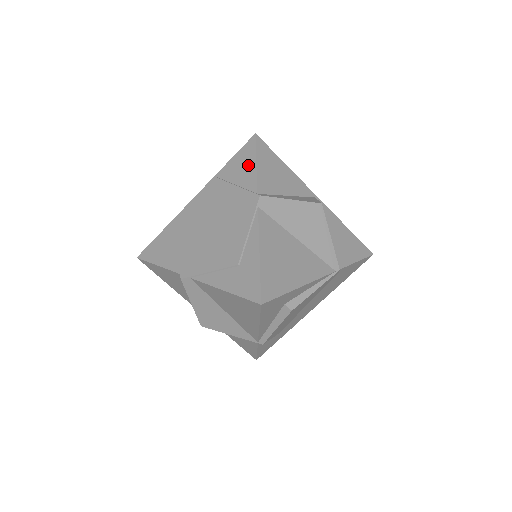
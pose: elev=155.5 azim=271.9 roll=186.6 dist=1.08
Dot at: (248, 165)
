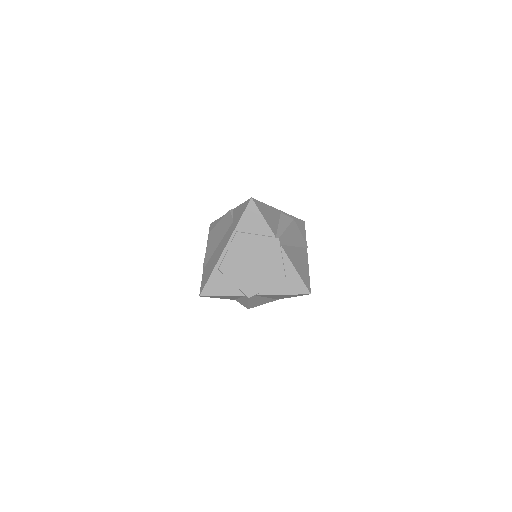
Dot at: (258, 220)
